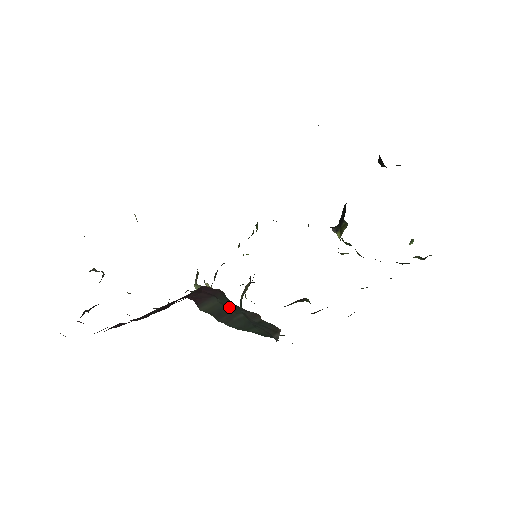
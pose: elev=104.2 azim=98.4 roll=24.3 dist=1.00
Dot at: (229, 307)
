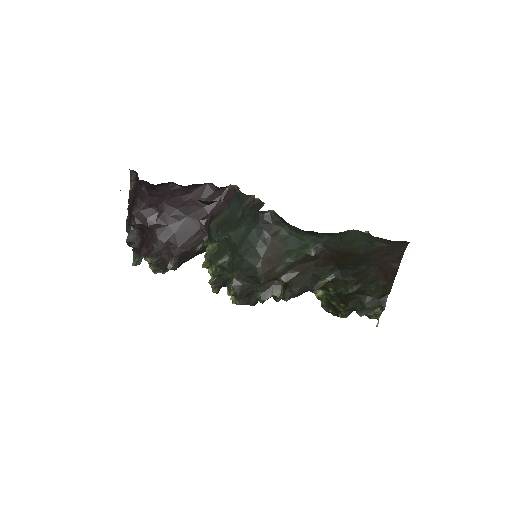
Dot at: (234, 211)
